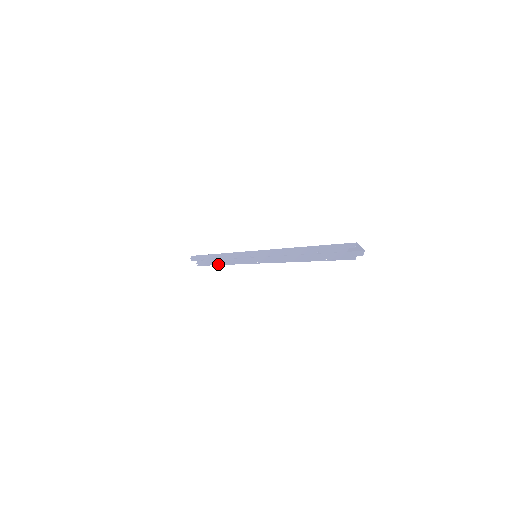
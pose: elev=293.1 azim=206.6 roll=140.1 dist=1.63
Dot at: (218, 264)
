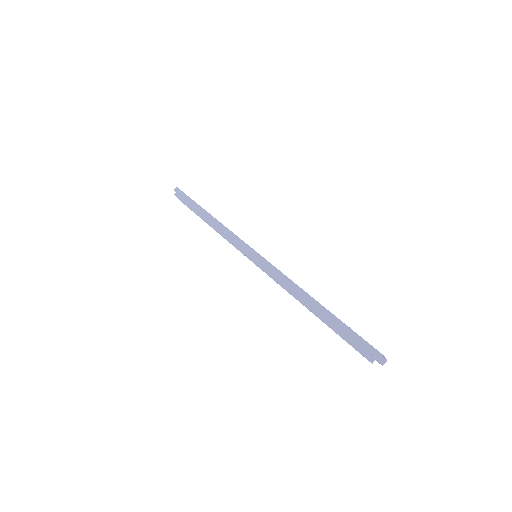
Dot at: occluded
